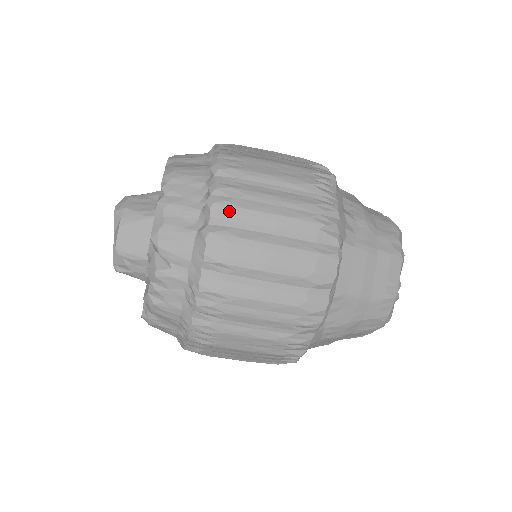
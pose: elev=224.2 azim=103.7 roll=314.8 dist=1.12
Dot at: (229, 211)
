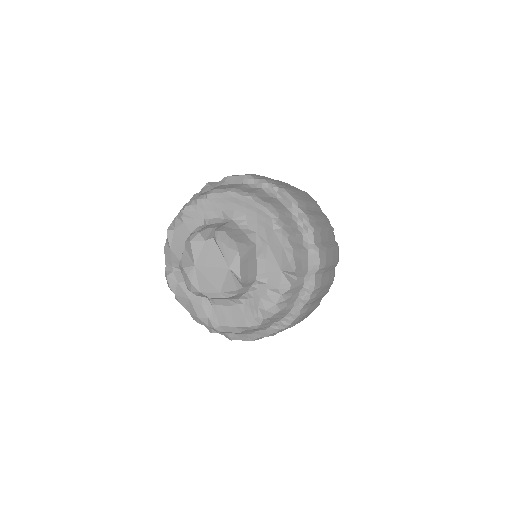
Dot at: (319, 232)
